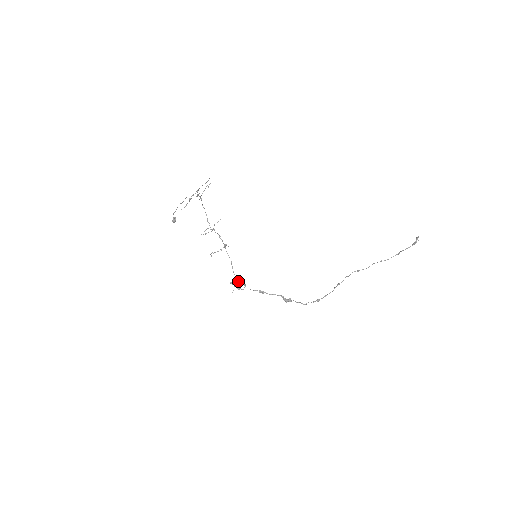
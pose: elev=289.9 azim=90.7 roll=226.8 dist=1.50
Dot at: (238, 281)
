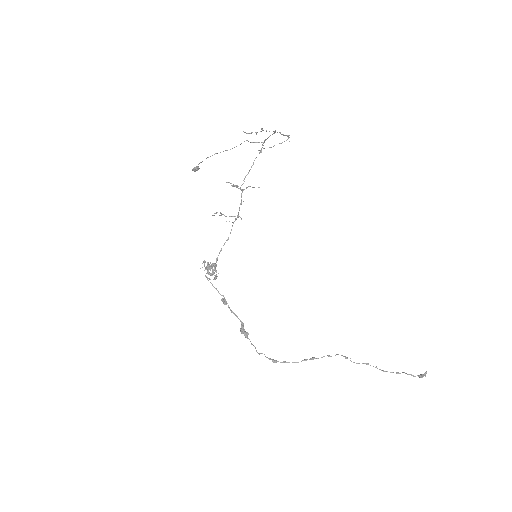
Dot at: (215, 265)
